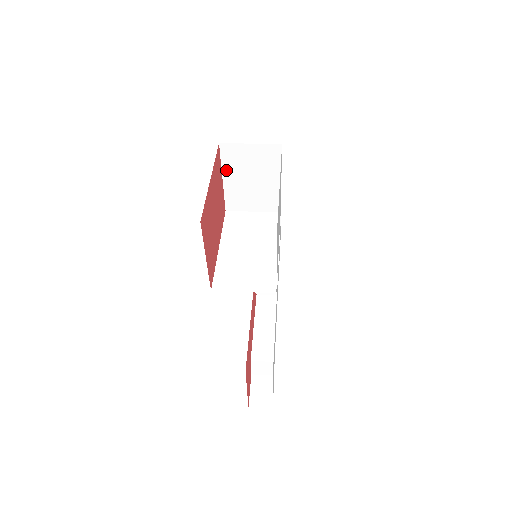
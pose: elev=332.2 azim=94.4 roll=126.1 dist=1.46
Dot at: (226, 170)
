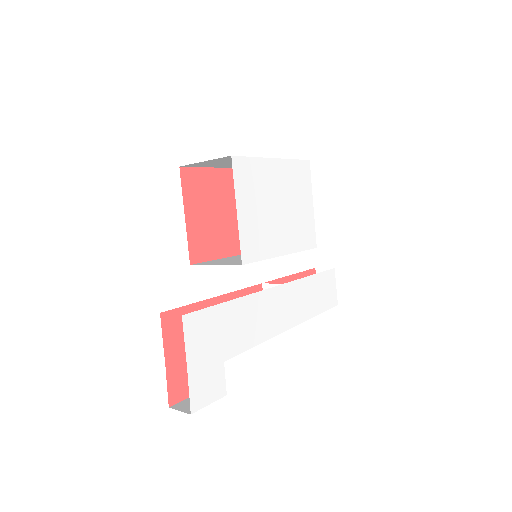
Dot at: occluded
